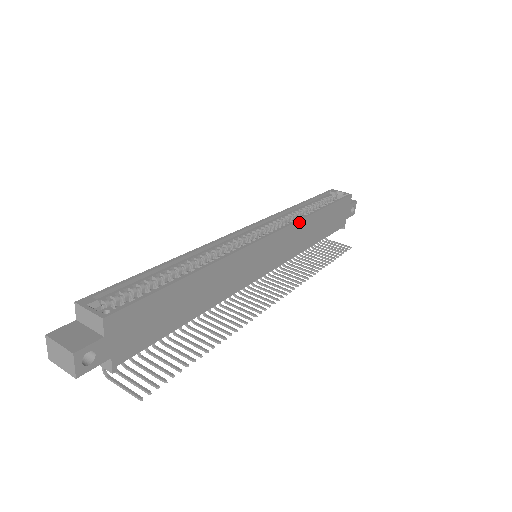
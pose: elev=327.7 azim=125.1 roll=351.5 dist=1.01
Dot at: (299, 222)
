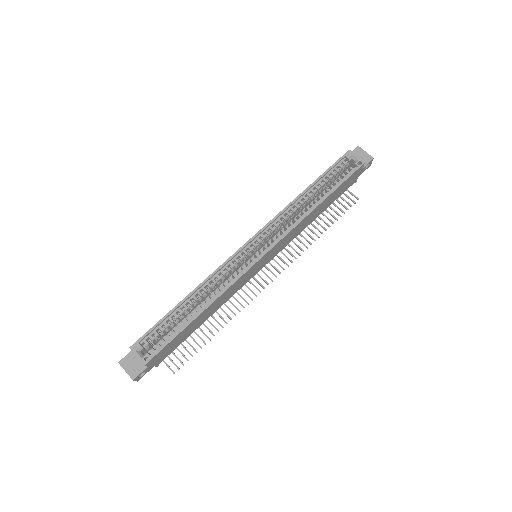
Dot at: (294, 228)
